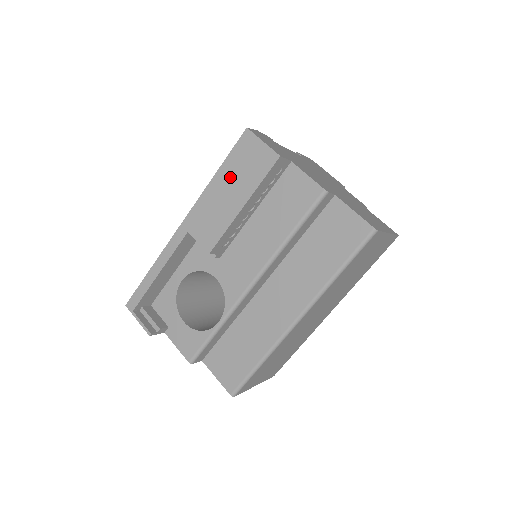
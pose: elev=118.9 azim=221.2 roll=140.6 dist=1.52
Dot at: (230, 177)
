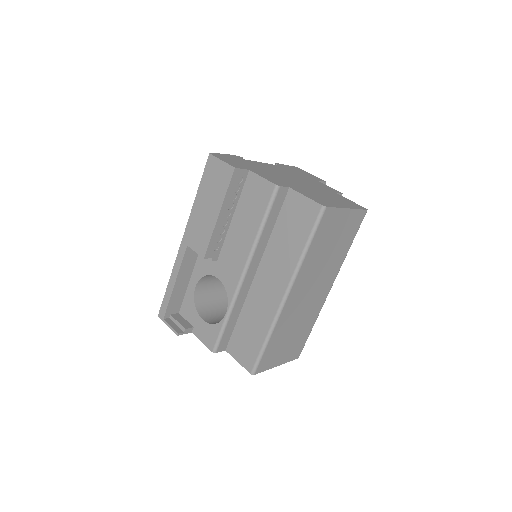
Dot at: (206, 194)
